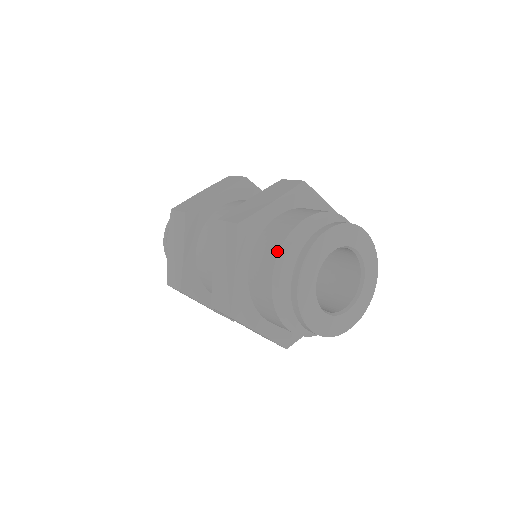
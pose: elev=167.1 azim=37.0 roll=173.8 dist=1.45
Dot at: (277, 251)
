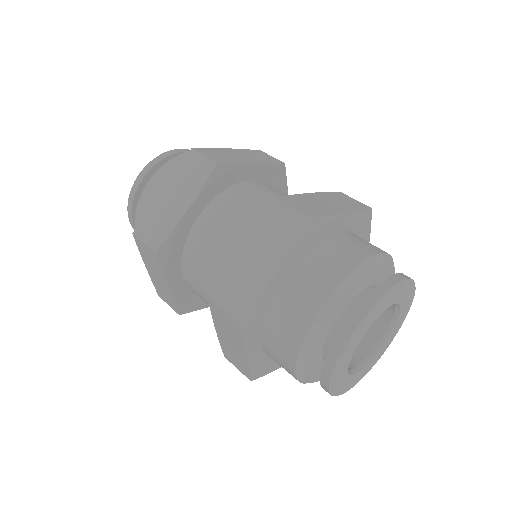
Dot at: (344, 275)
